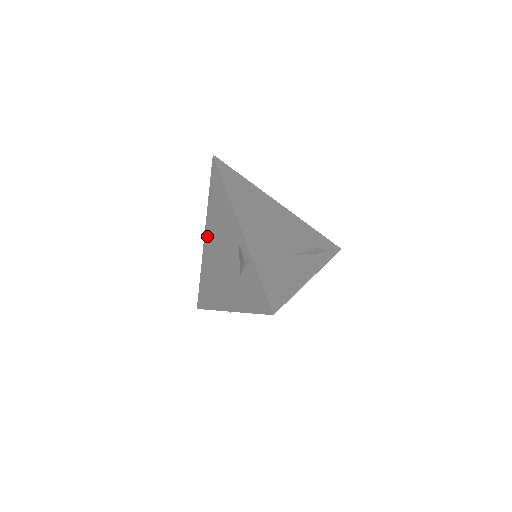
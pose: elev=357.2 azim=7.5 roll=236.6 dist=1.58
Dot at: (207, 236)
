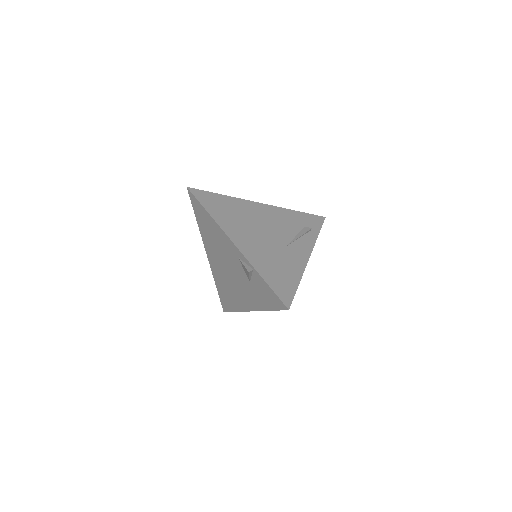
Dot at: (209, 254)
